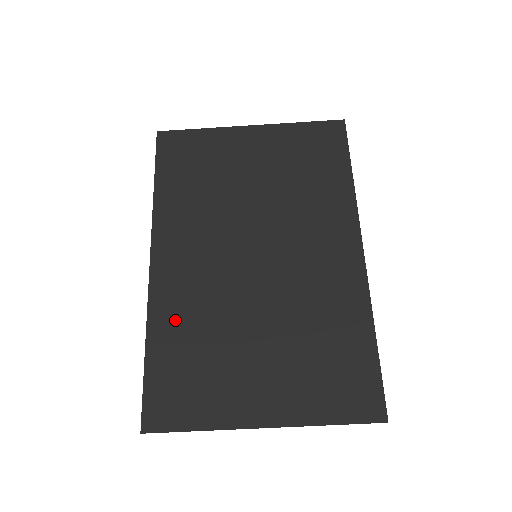
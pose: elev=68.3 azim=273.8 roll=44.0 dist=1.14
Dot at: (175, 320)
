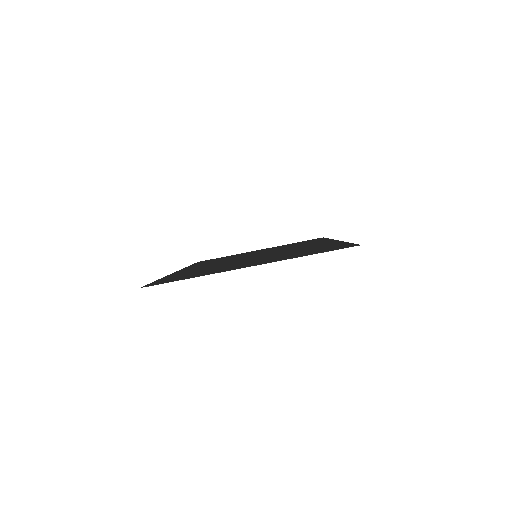
Dot at: (187, 272)
